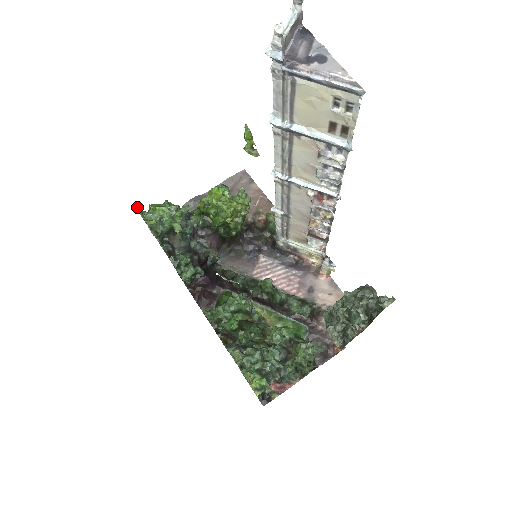
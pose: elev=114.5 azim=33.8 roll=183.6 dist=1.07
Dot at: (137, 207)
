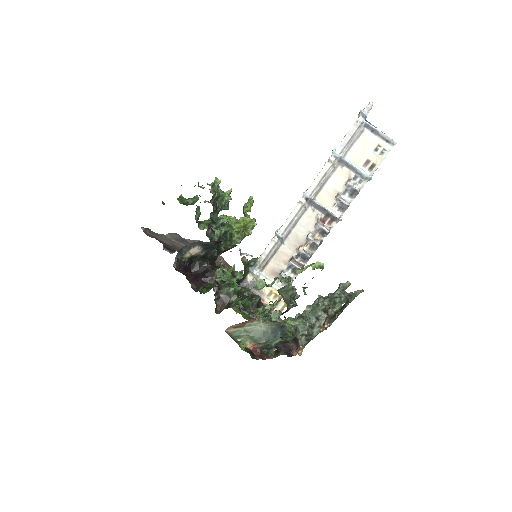
Dot at: (181, 185)
